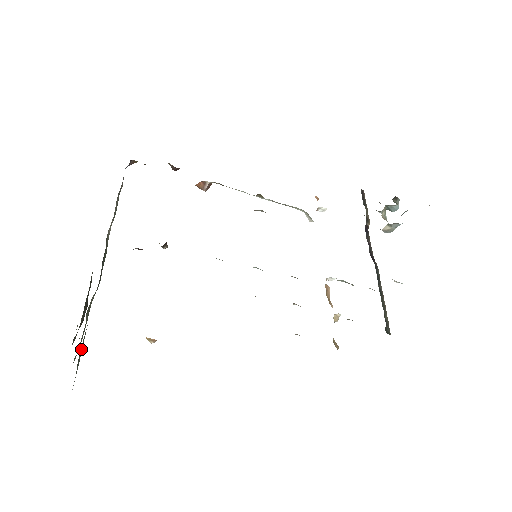
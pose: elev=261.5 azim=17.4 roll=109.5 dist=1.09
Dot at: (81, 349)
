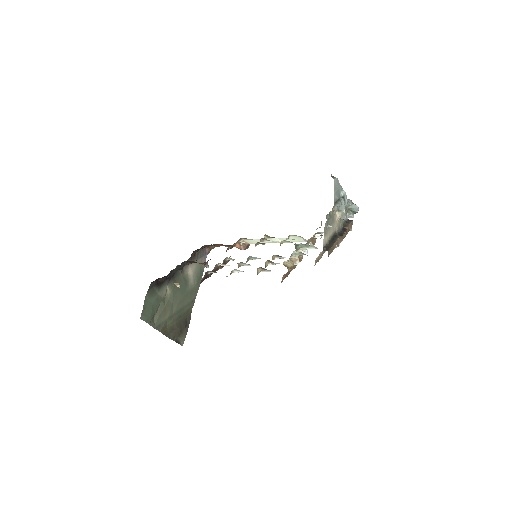
Dot at: (151, 302)
